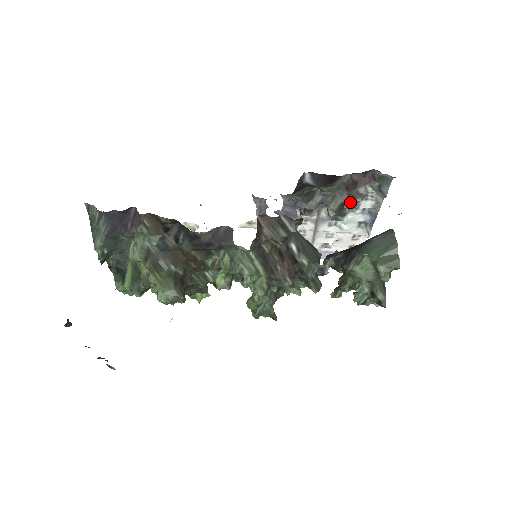
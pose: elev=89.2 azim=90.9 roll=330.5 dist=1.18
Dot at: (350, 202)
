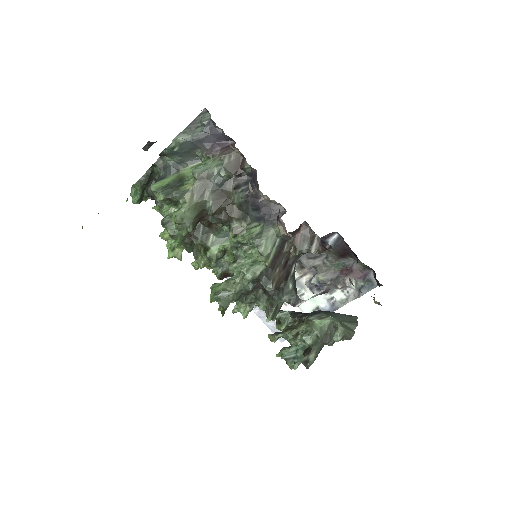
Dot at: (333, 283)
